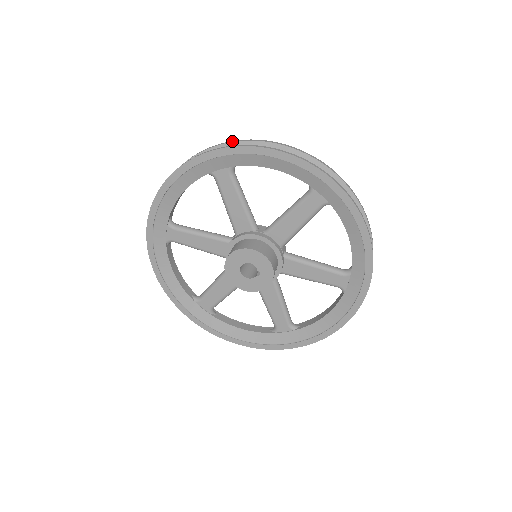
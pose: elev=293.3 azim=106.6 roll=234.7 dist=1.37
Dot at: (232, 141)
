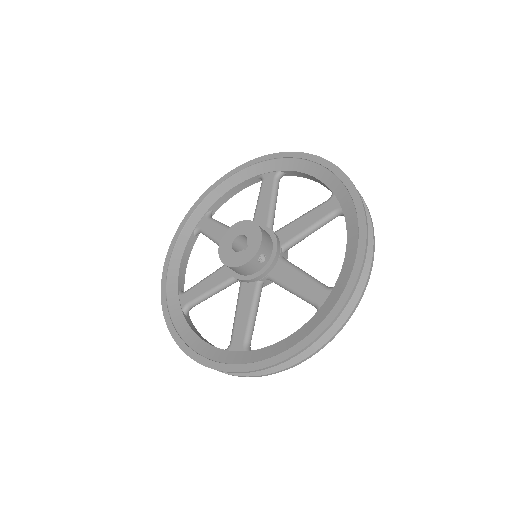
Dot at: occluded
